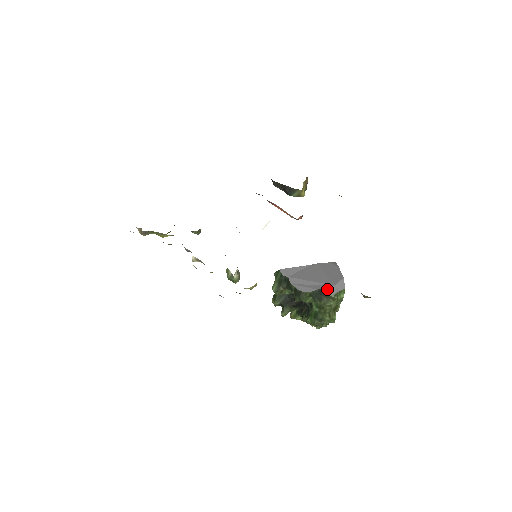
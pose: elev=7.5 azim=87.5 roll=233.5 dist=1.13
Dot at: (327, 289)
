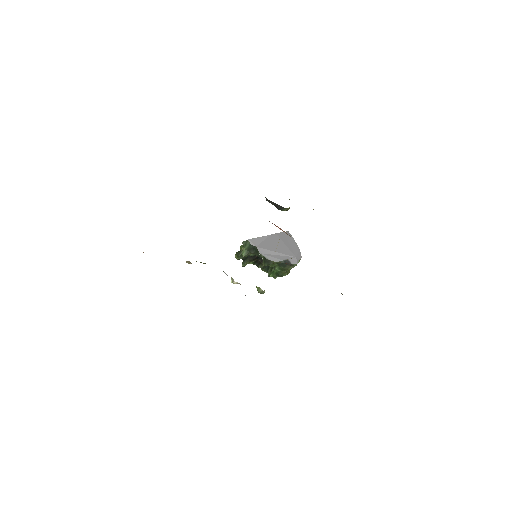
Dot at: (291, 261)
